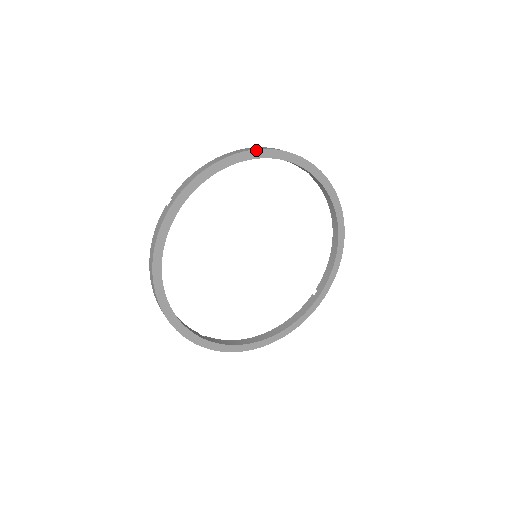
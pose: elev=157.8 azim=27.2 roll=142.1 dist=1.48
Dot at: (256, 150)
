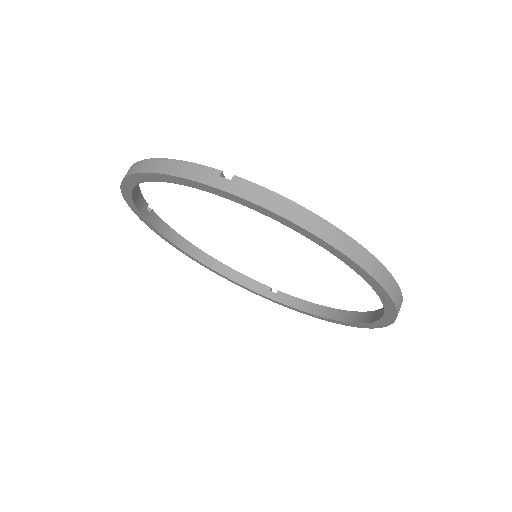
Dot at: (368, 273)
